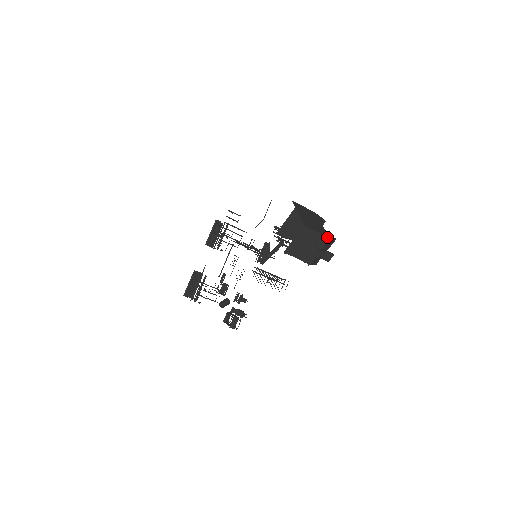
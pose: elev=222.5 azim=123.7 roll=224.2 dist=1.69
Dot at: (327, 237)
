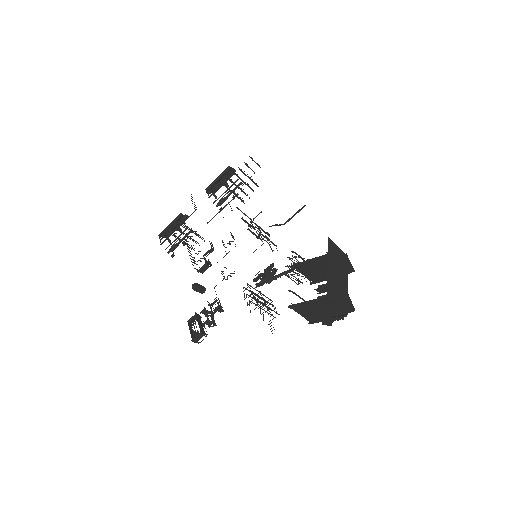
Dot at: (346, 312)
